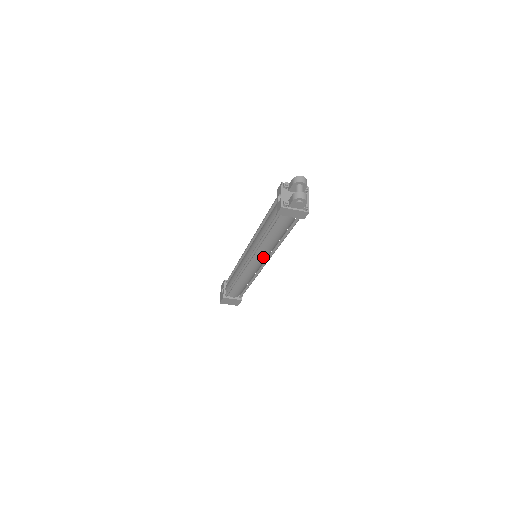
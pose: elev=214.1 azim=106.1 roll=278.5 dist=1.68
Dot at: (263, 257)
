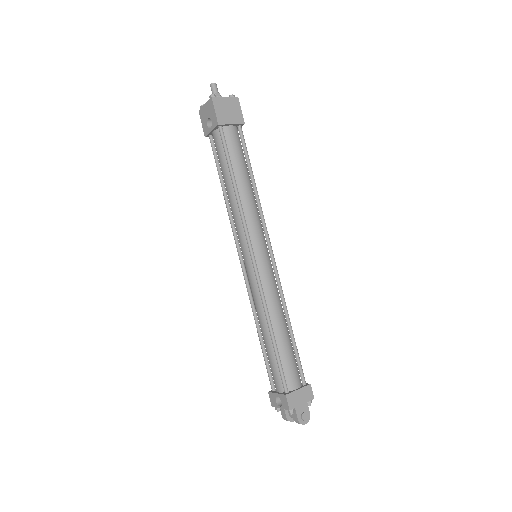
Dot at: occluded
